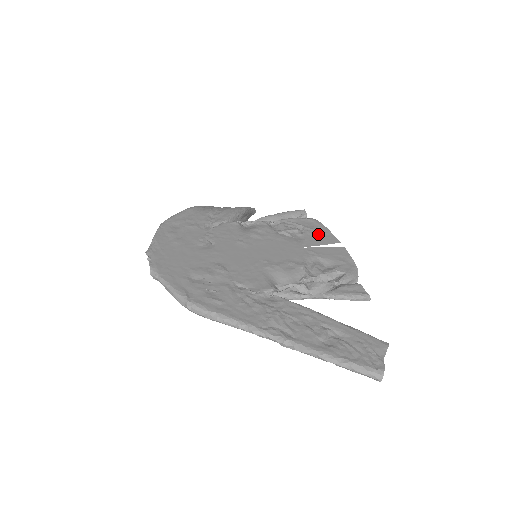
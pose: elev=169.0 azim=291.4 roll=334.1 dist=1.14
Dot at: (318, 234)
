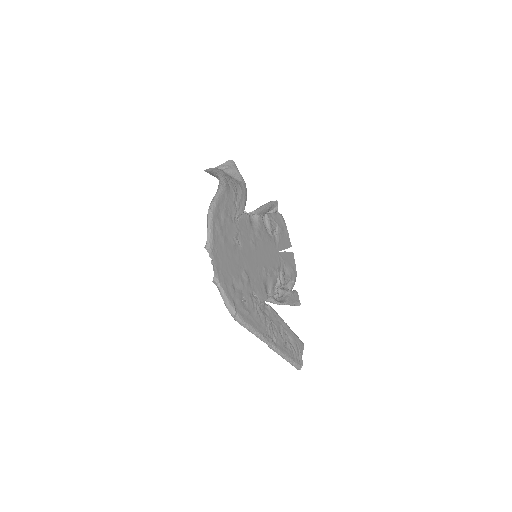
Dot at: (284, 236)
